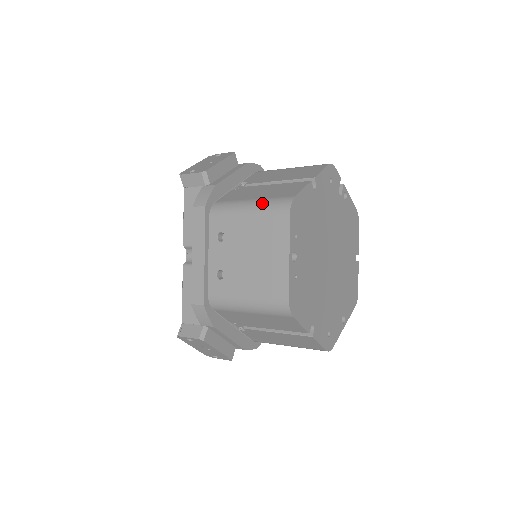
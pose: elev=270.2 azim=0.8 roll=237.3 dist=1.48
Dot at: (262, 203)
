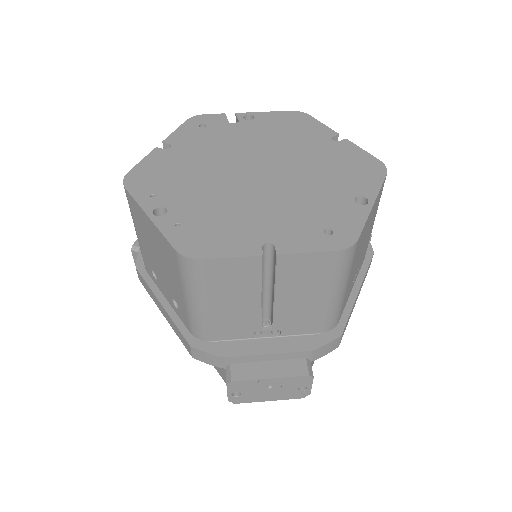
Dot at: occluded
